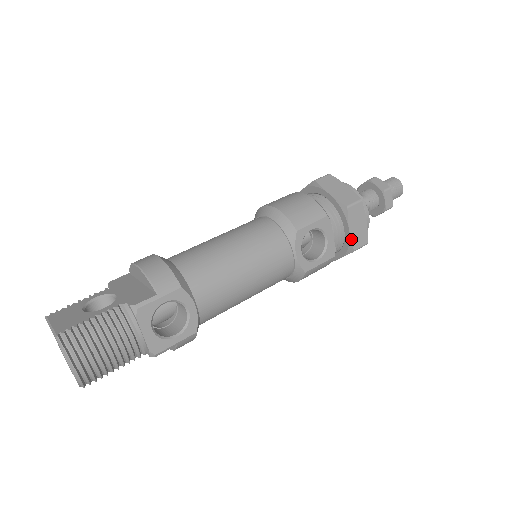
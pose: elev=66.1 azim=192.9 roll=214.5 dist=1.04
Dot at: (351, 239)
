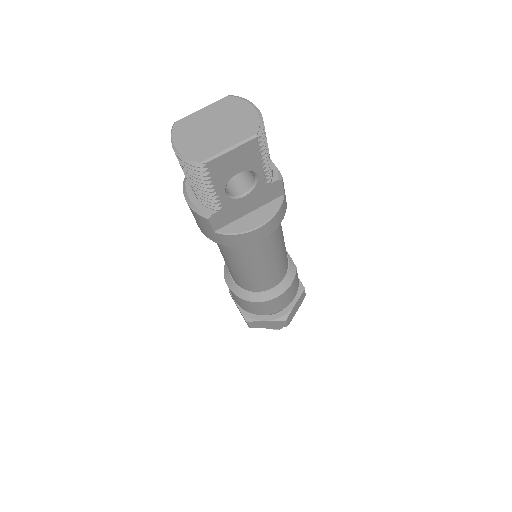
Dot at: (299, 279)
